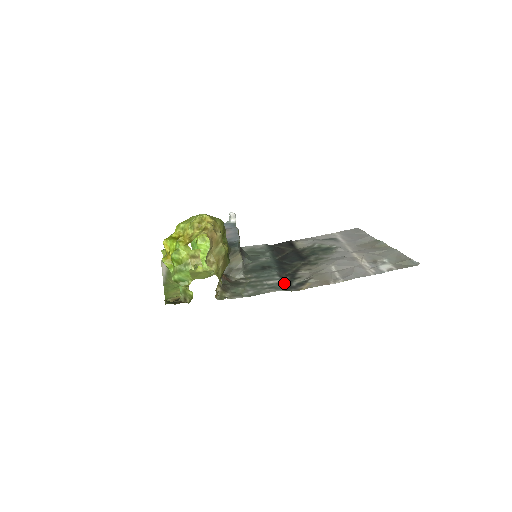
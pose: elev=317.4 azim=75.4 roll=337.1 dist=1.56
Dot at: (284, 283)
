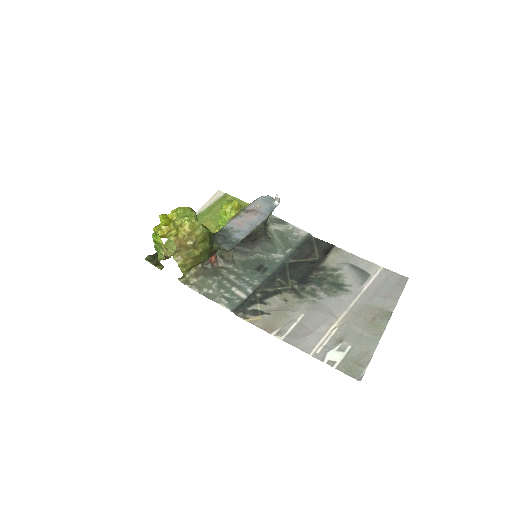
Dot at: (245, 301)
